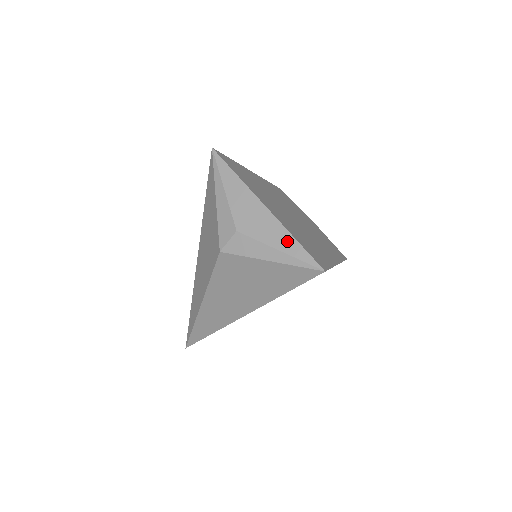
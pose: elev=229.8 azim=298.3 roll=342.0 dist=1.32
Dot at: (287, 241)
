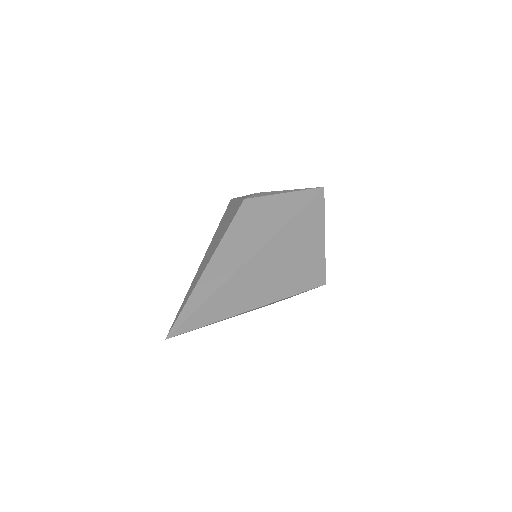
Dot at: occluded
